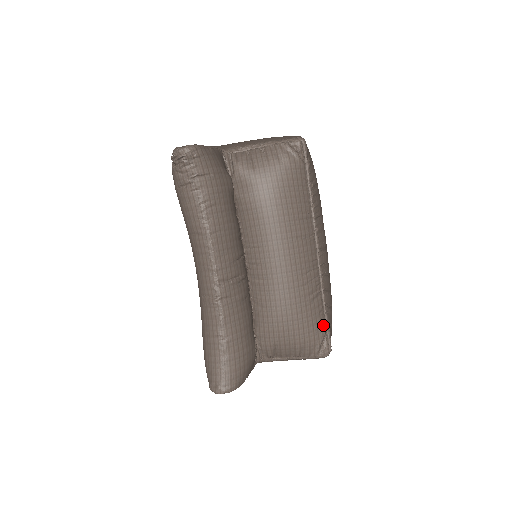
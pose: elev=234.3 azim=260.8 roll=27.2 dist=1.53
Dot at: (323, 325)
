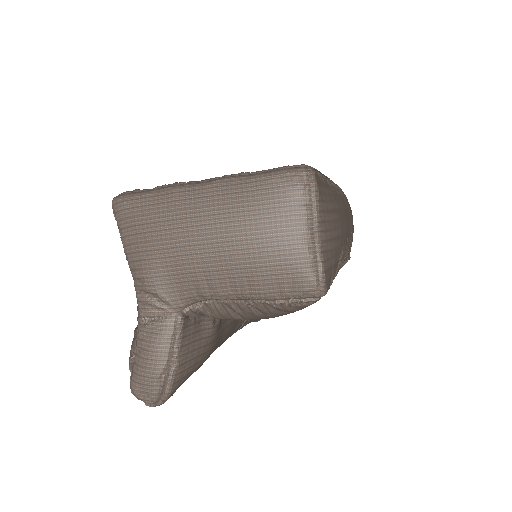
Dot at: (343, 265)
